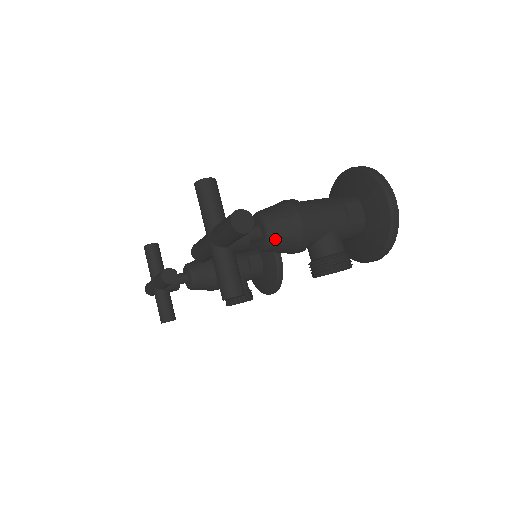
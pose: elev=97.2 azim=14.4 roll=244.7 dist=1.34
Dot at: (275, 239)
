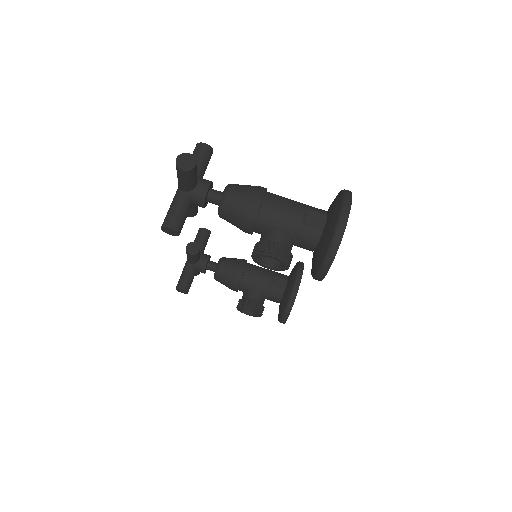
Dot at: (226, 204)
